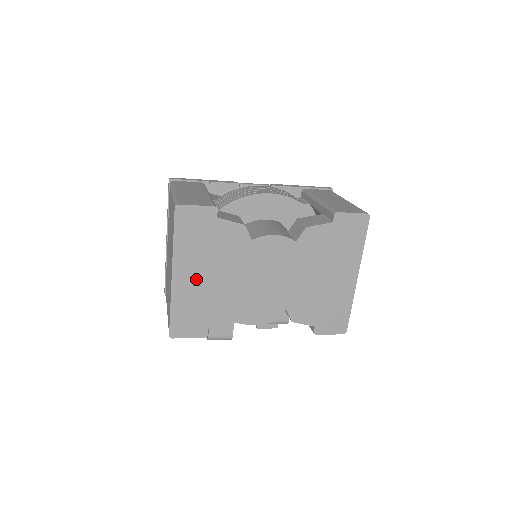
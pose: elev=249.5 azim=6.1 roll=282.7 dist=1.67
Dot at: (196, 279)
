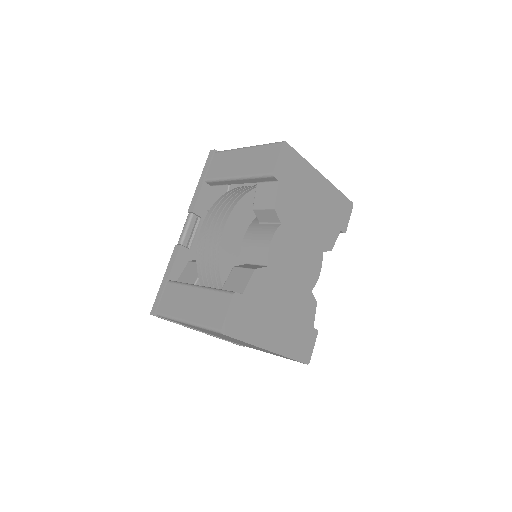
Dot at: (278, 329)
